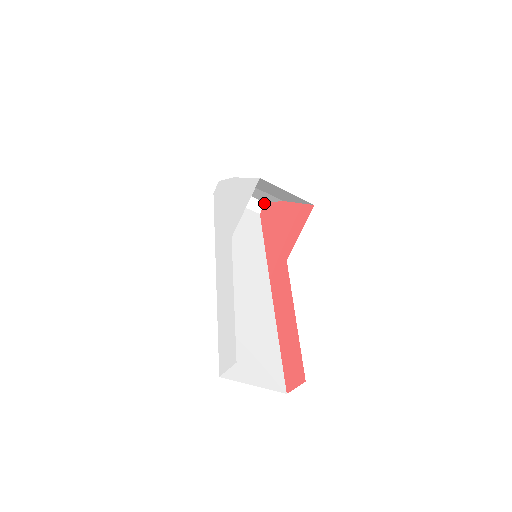
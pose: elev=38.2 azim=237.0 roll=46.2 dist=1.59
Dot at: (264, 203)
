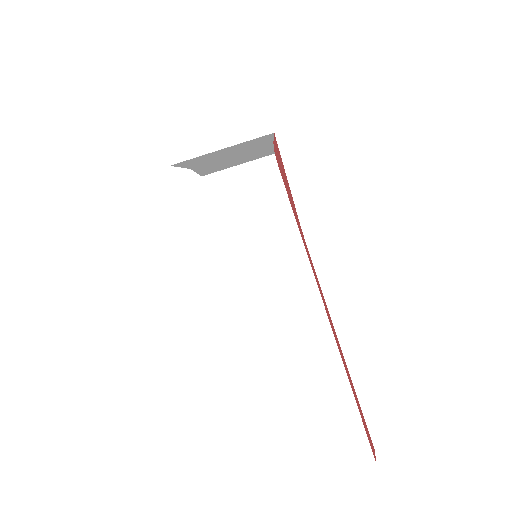
Dot at: (274, 155)
